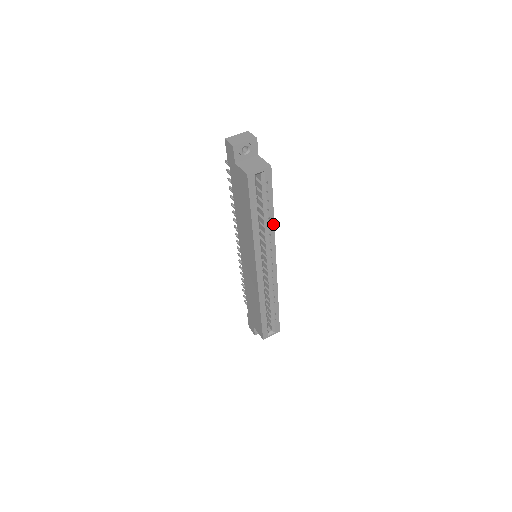
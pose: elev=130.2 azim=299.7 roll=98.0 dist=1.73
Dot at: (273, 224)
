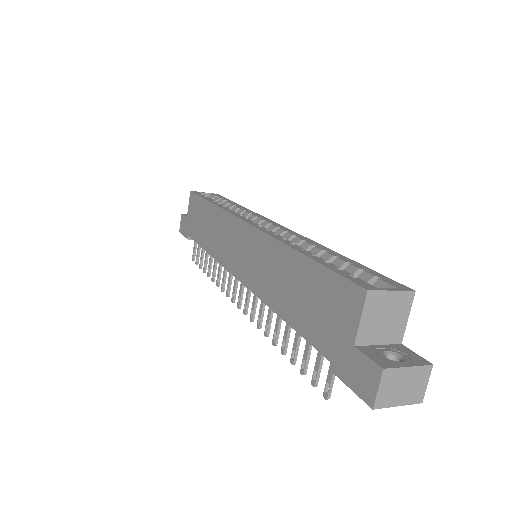
Dot at: (246, 209)
